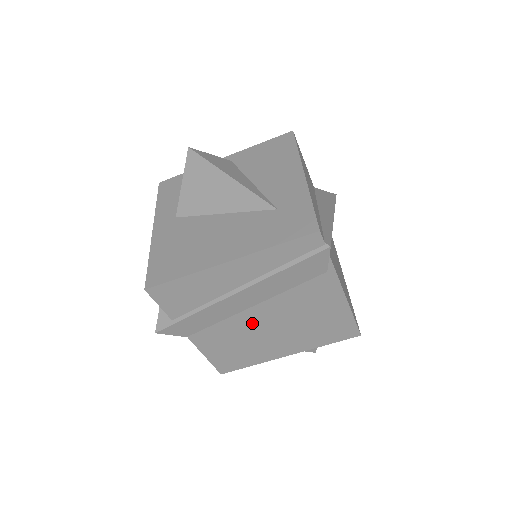
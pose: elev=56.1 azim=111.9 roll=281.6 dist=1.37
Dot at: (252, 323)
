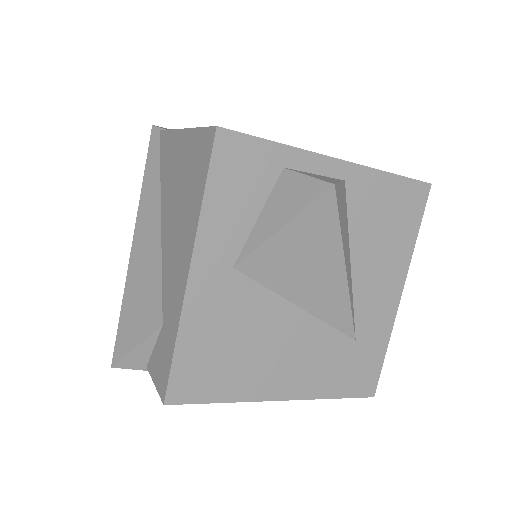
Dot at: occluded
